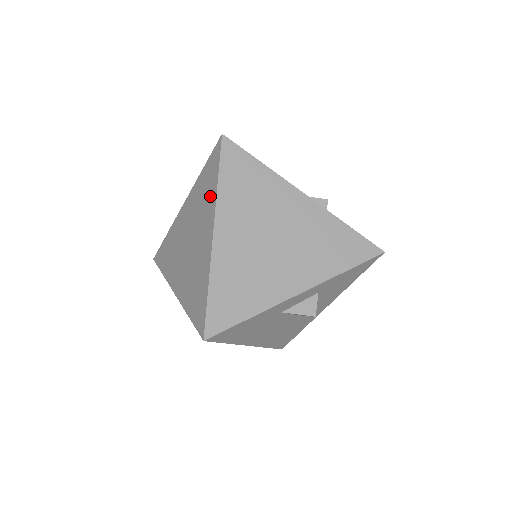
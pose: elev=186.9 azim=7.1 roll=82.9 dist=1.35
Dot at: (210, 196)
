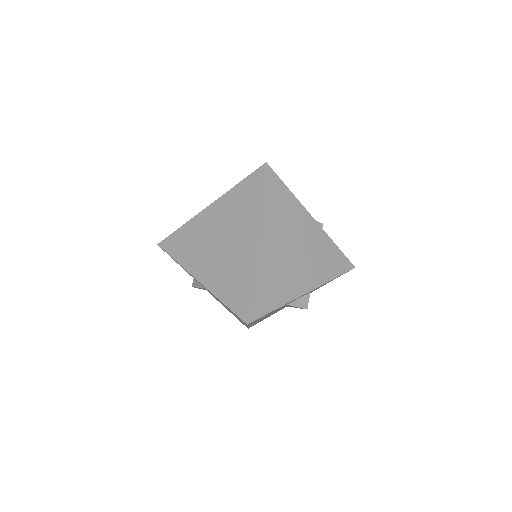
Dot at: (251, 210)
